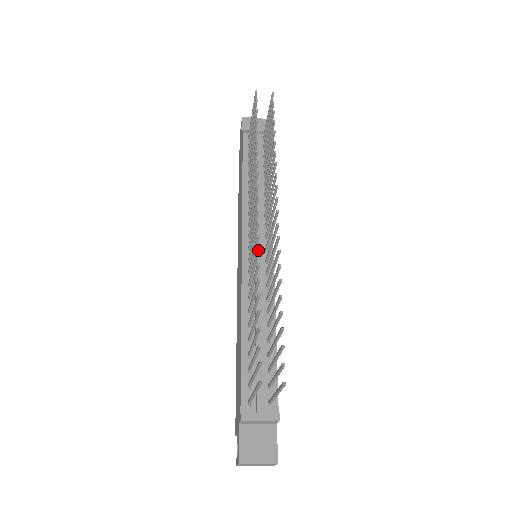
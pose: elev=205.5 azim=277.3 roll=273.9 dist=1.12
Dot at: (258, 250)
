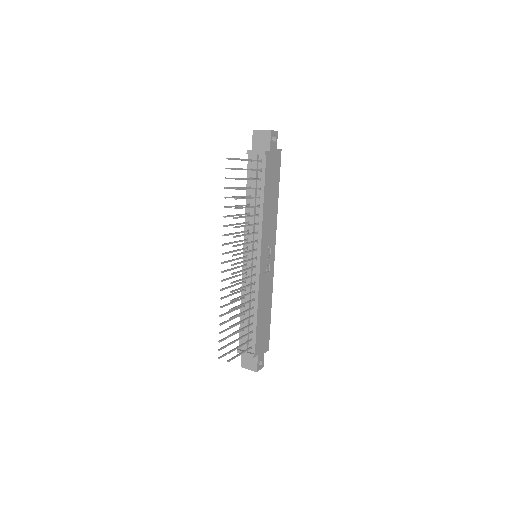
Dot at: (220, 290)
